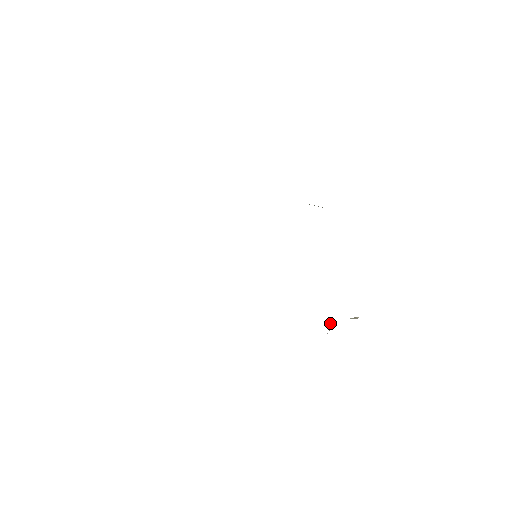
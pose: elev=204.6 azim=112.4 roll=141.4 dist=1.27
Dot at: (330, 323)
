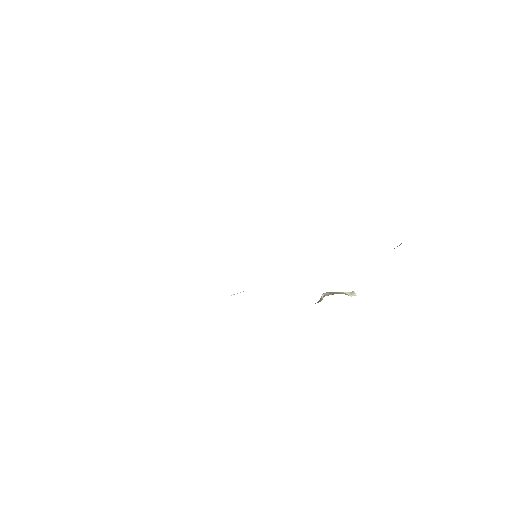
Dot at: (323, 294)
